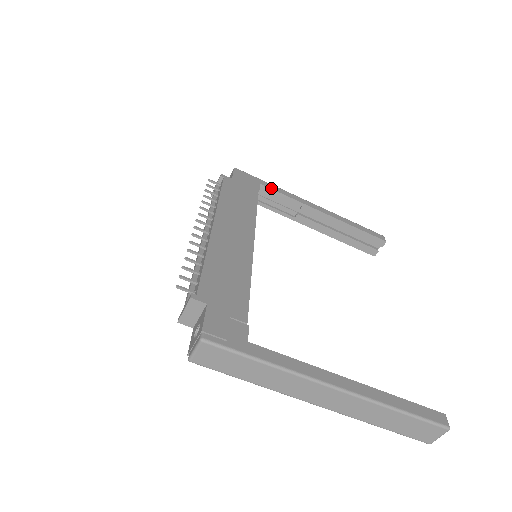
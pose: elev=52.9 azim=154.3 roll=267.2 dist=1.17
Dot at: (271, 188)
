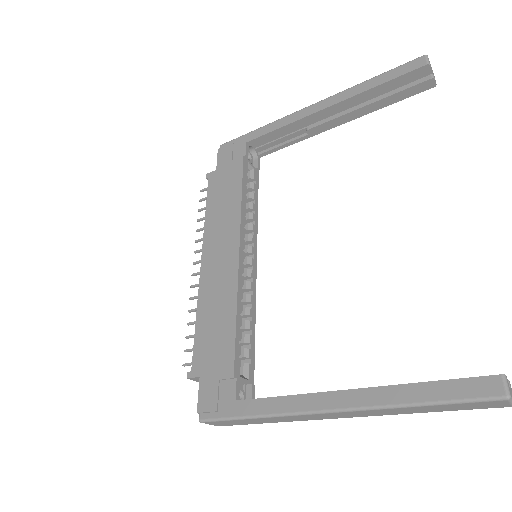
Dot at: (258, 136)
